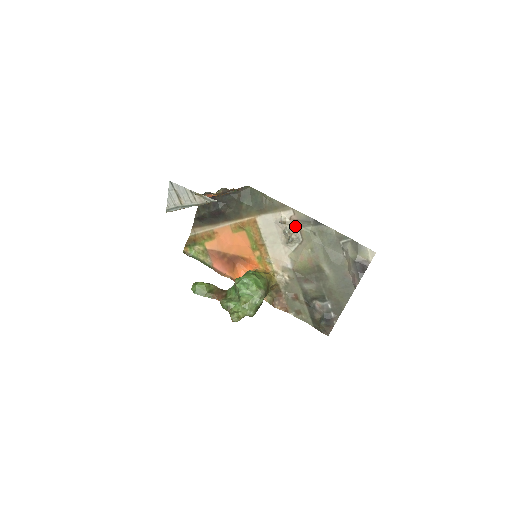
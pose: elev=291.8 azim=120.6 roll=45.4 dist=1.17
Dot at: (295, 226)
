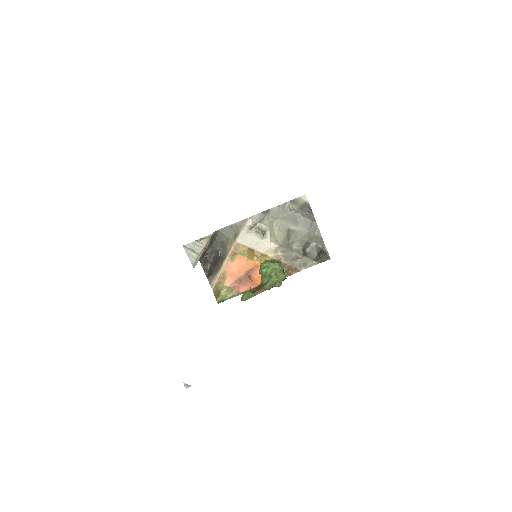
Dot at: (258, 224)
